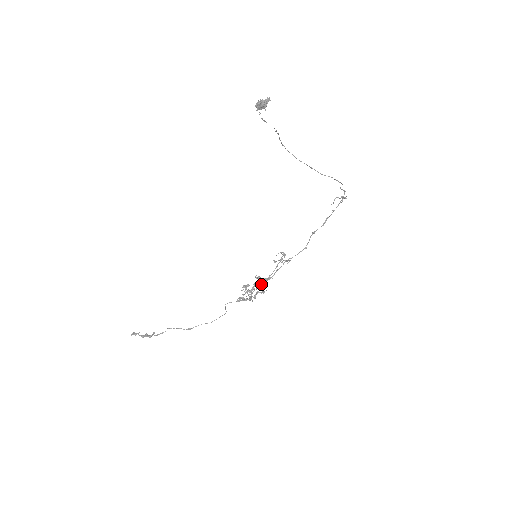
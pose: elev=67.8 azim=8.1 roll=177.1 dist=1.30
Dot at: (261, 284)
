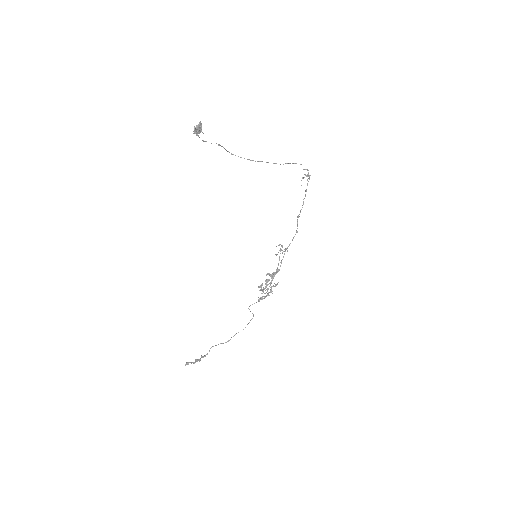
Dot at: occluded
